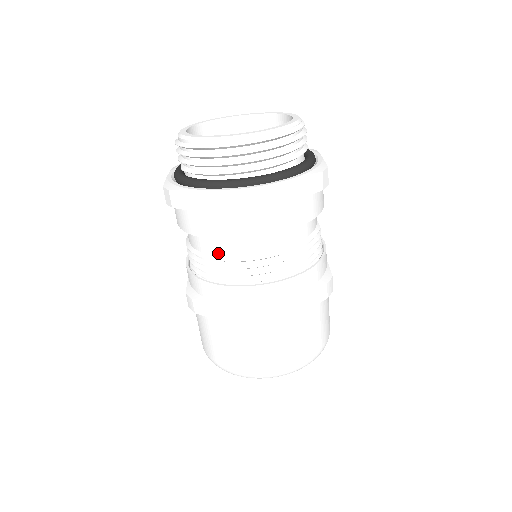
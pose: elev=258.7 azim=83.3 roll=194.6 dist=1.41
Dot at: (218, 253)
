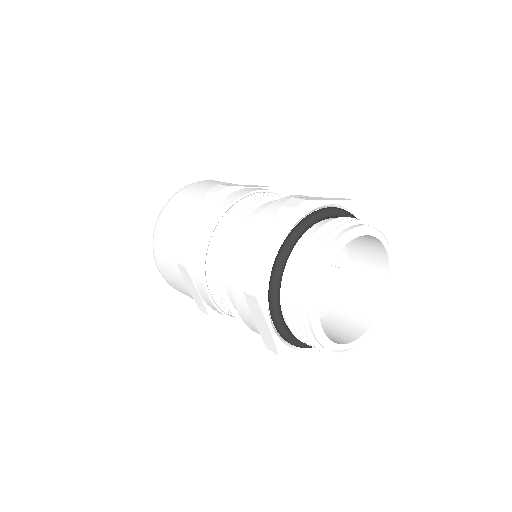
Dot at: (232, 301)
